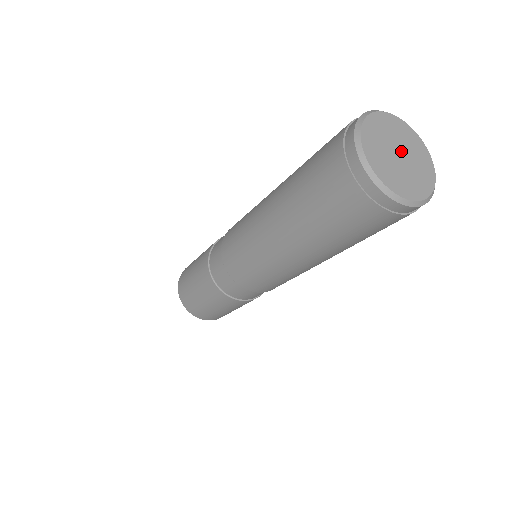
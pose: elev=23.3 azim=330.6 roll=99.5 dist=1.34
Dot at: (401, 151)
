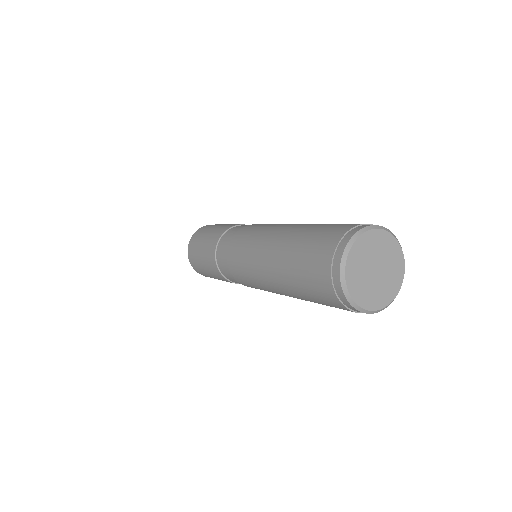
Dot at: (376, 265)
